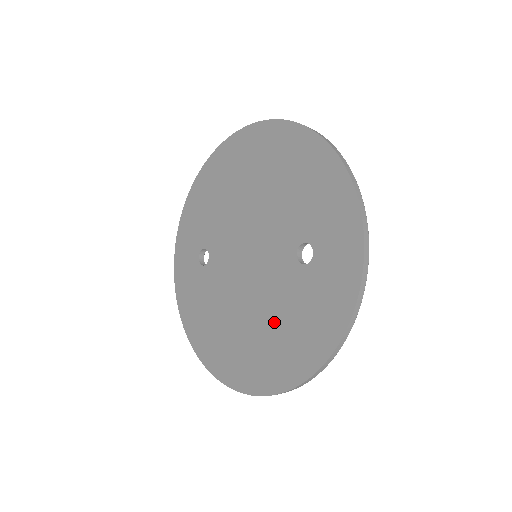
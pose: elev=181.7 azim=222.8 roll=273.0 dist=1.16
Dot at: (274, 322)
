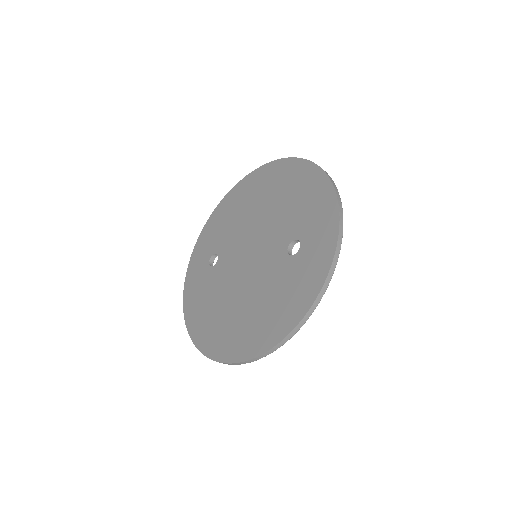
Dot at: (261, 301)
